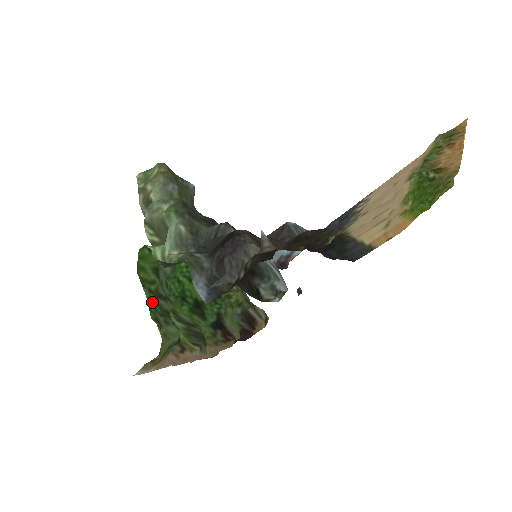
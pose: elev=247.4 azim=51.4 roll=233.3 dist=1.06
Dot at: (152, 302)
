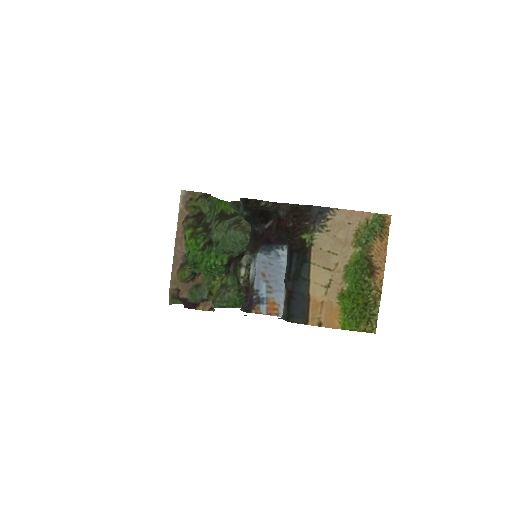
Dot at: (214, 201)
